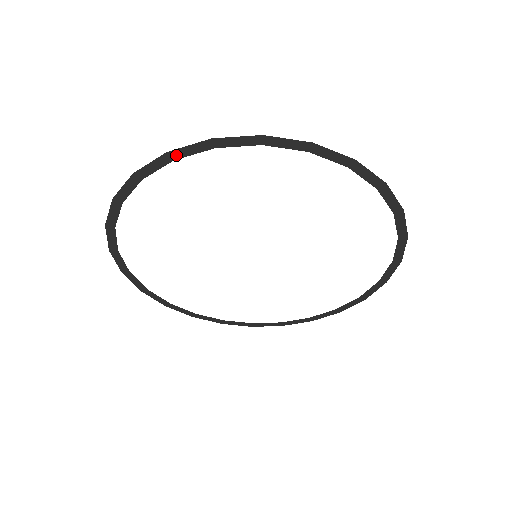
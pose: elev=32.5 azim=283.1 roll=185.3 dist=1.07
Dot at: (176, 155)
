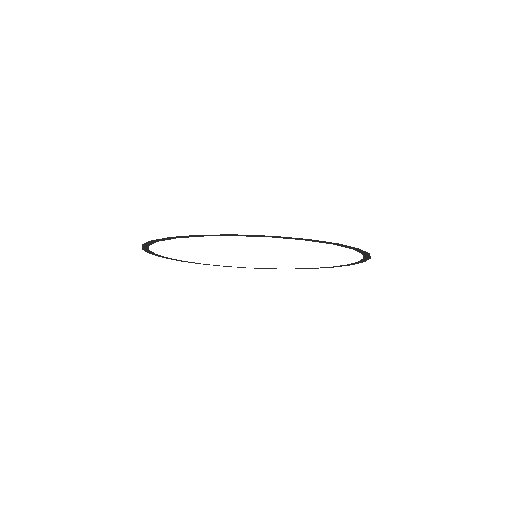
Dot at: (204, 235)
